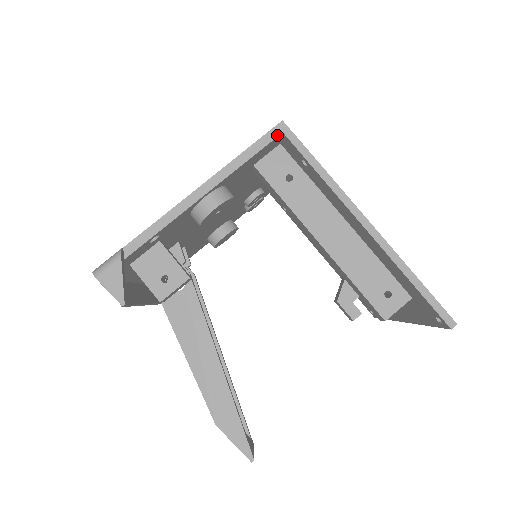
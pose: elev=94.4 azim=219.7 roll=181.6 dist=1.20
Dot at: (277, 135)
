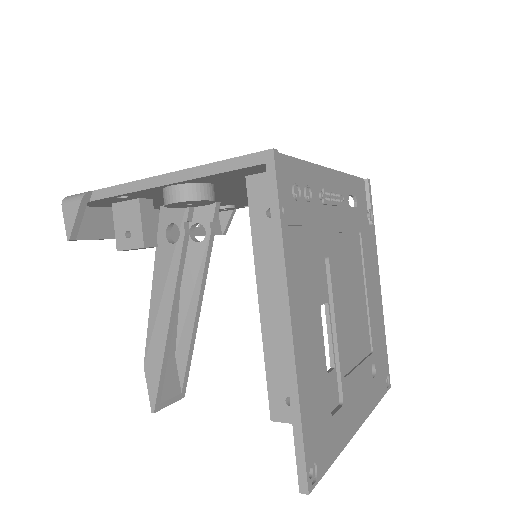
Dot at: (258, 163)
